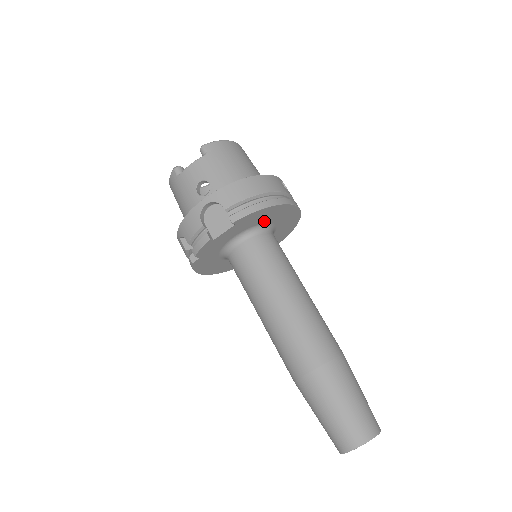
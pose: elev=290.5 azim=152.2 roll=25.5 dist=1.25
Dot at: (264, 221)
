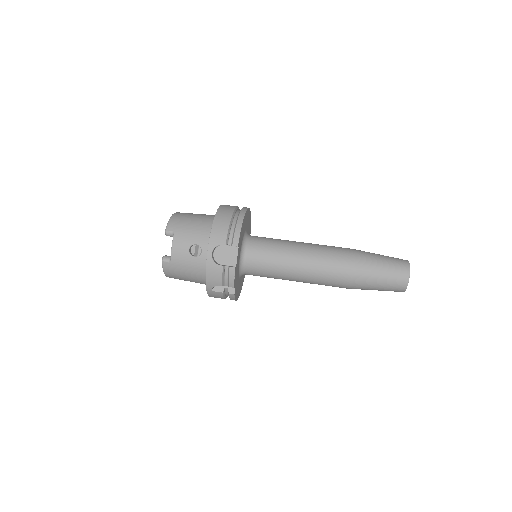
Dot at: (244, 232)
